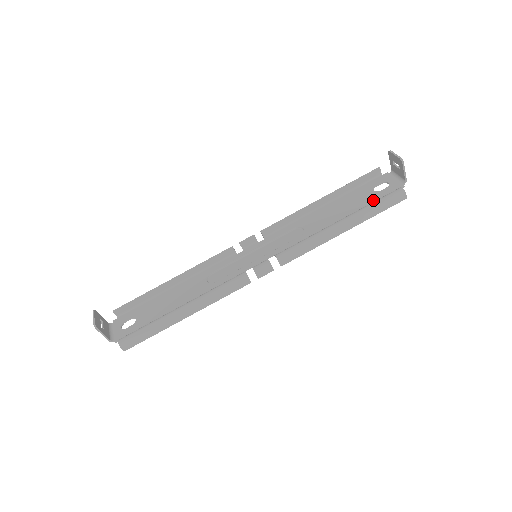
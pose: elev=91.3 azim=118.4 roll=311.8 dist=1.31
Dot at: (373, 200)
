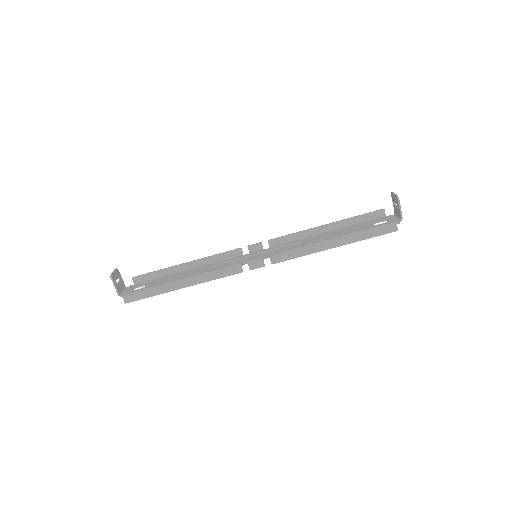
Dot at: occluded
